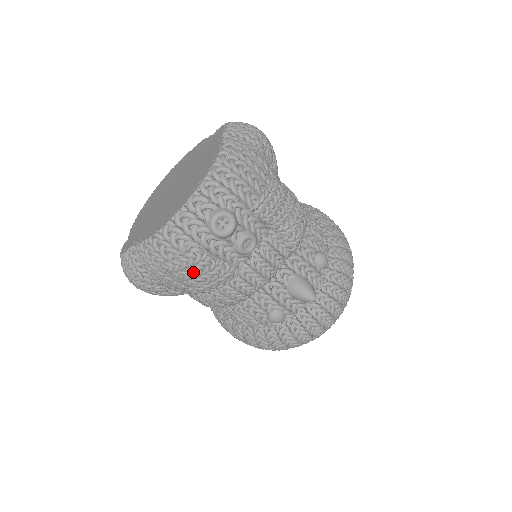
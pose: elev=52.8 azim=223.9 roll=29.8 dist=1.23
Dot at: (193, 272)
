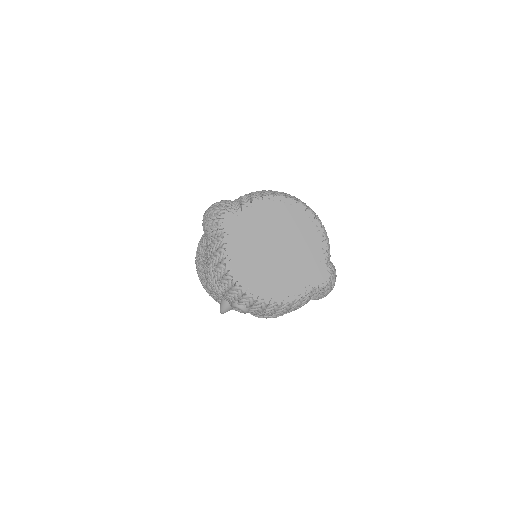
Dot at: (210, 284)
